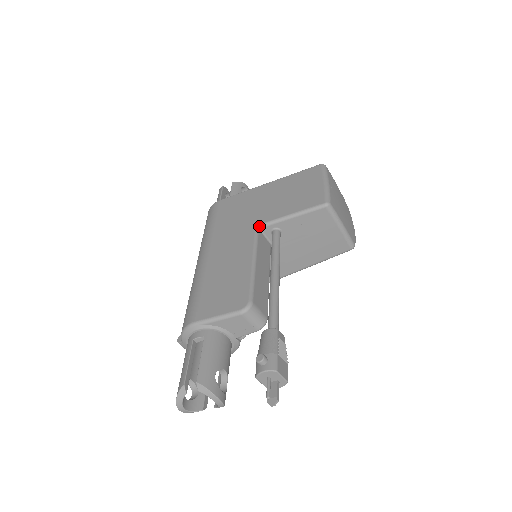
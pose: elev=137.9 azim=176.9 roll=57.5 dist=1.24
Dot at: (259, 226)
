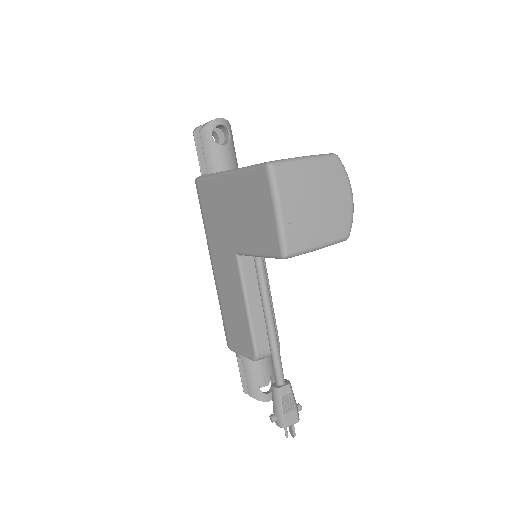
Dot at: (238, 254)
